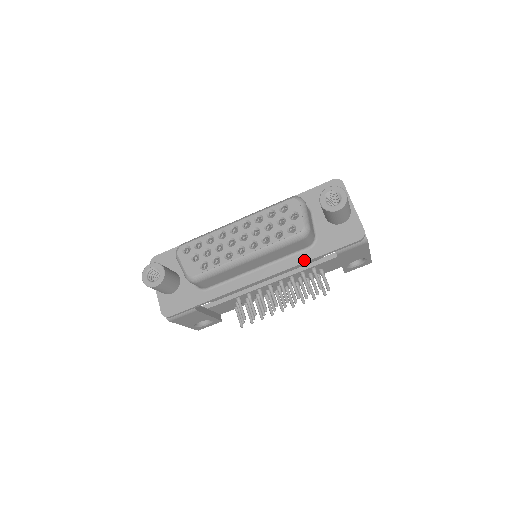
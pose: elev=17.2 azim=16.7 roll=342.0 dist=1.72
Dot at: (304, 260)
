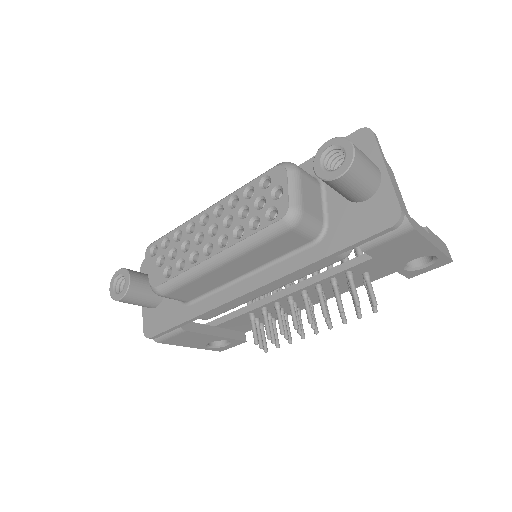
Dot at: (307, 262)
